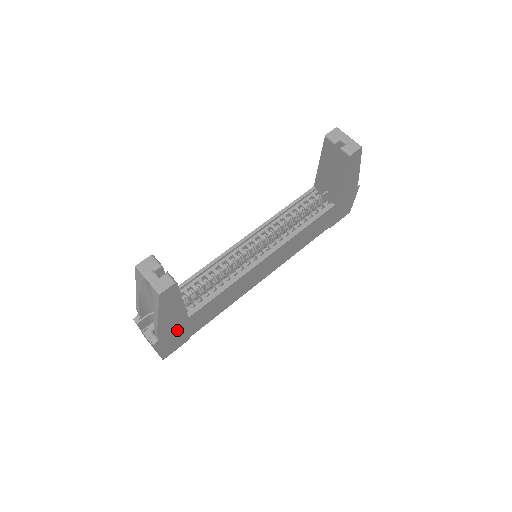
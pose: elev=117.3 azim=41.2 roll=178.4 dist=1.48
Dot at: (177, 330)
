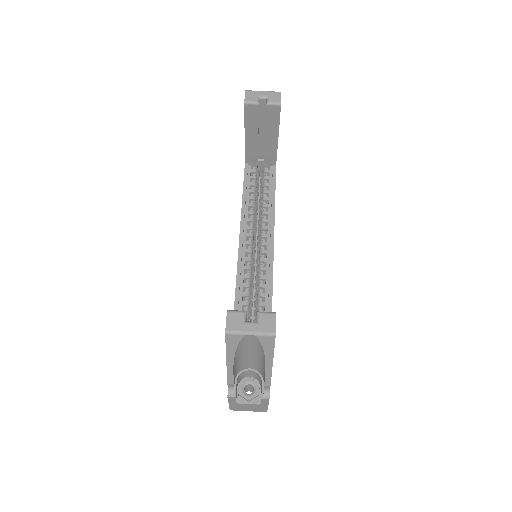
Dot at: occluded
